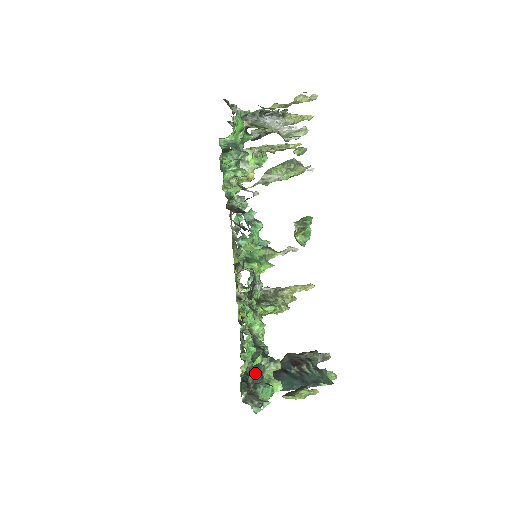
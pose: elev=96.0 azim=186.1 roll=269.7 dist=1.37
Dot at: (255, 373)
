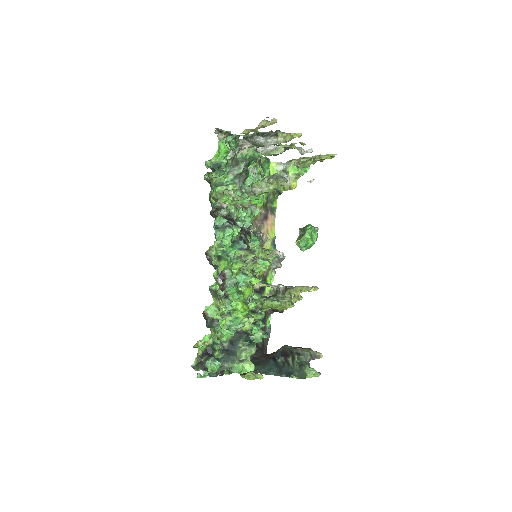
Dot at: (229, 351)
